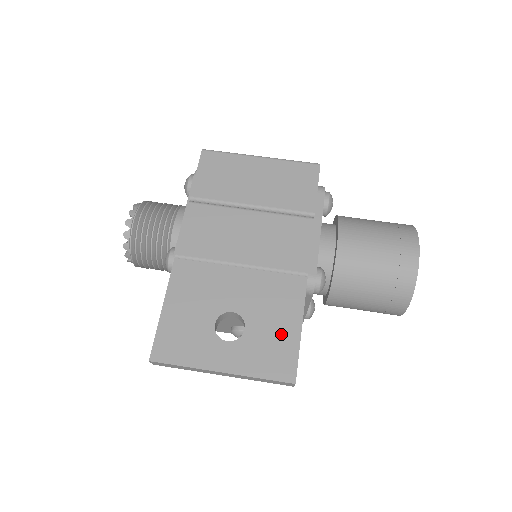
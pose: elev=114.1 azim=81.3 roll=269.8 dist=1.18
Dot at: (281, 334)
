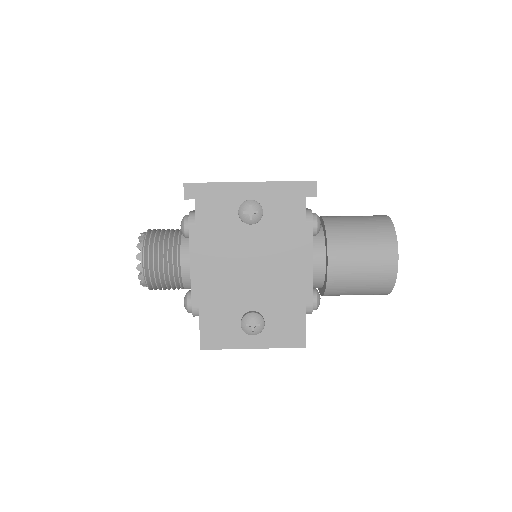
Dot at: occluded
